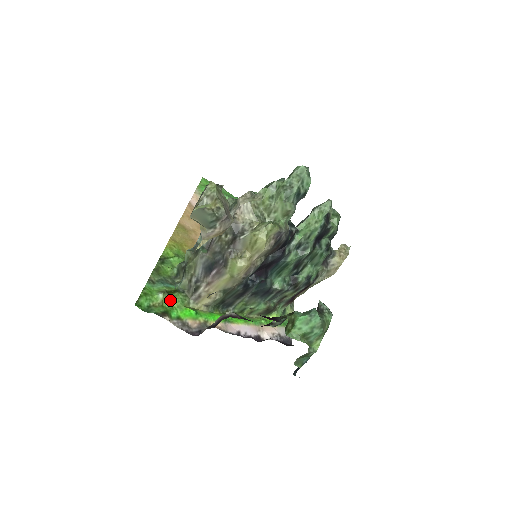
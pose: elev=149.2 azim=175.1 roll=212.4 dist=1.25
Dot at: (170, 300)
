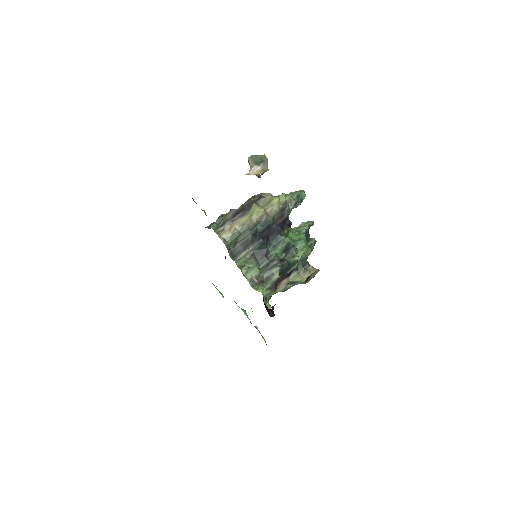
Dot at: occluded
